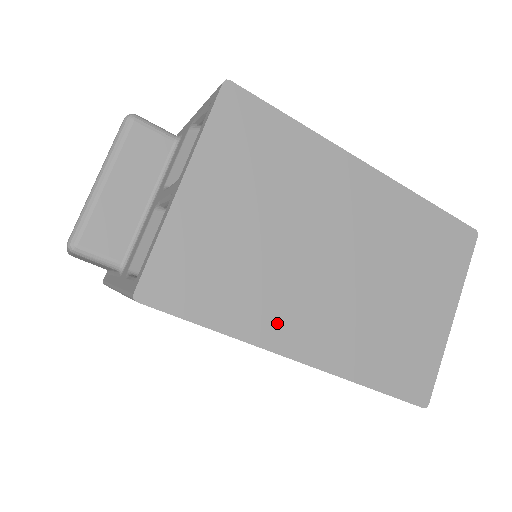
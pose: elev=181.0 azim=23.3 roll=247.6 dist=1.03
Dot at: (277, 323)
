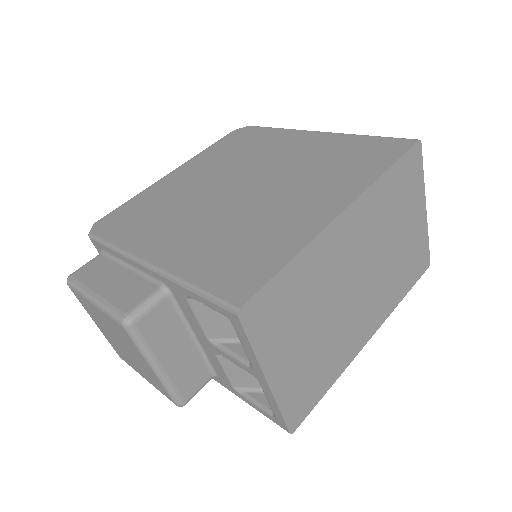
Dot at: (351, 346)
